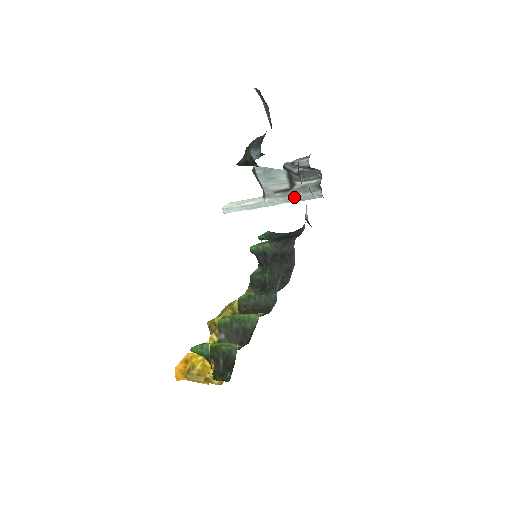
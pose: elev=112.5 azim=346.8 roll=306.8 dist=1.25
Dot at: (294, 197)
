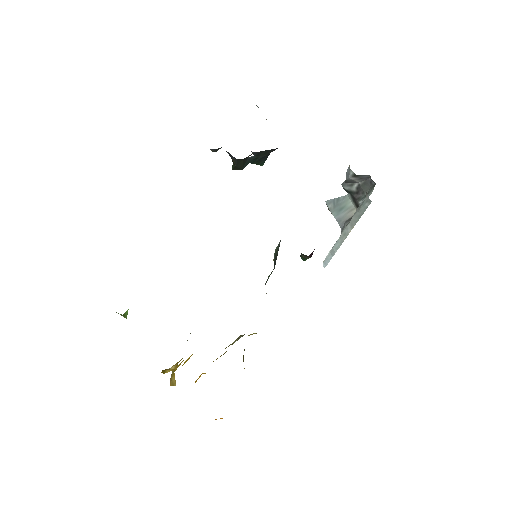
Dot at: (354, 217)
